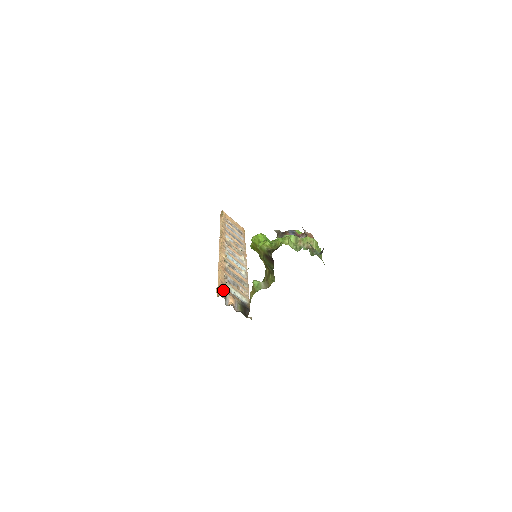
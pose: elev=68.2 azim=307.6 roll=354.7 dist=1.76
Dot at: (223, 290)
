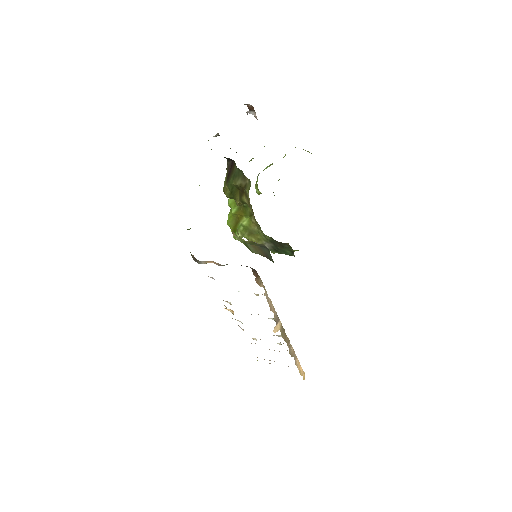
Dot at: occluded
